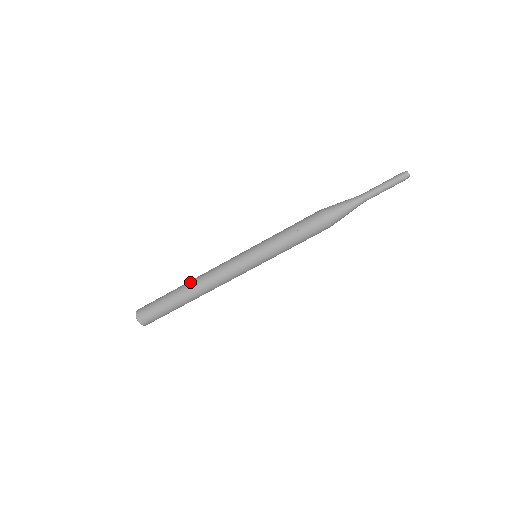
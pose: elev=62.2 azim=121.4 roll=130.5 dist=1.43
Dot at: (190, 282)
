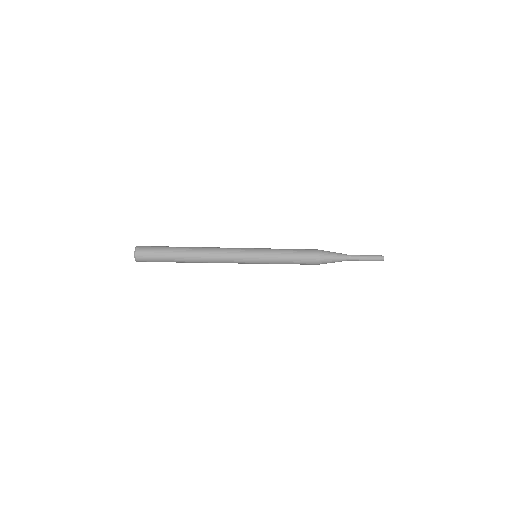
Dot at: (196, 262)
